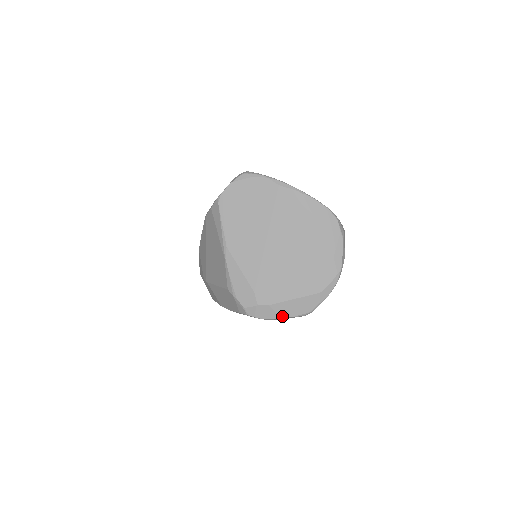
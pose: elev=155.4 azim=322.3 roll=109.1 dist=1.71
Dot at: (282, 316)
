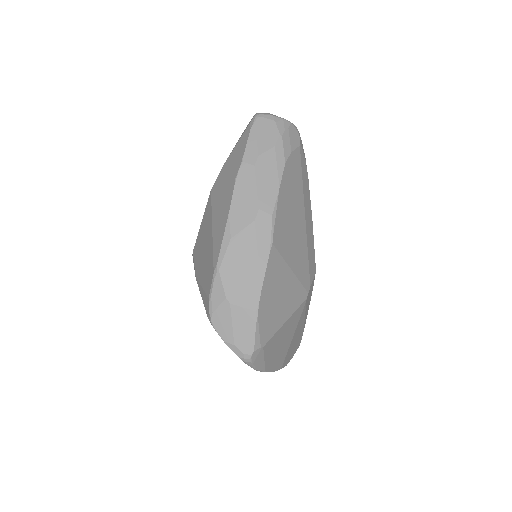
Dot at: occluded
